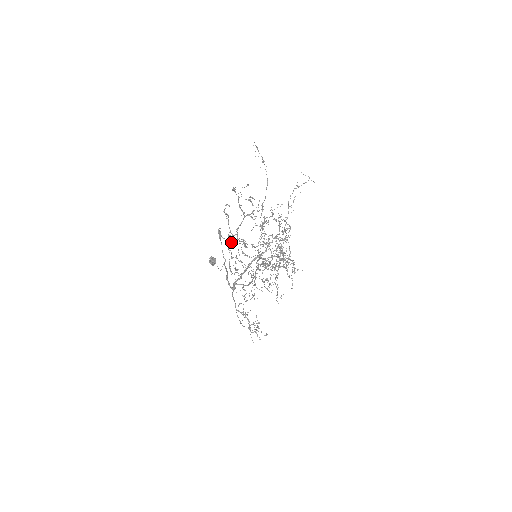
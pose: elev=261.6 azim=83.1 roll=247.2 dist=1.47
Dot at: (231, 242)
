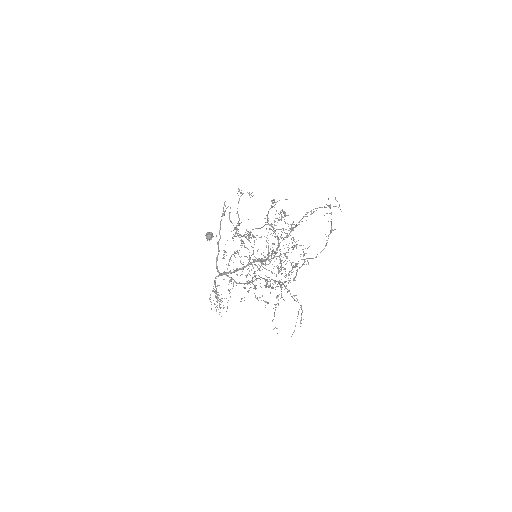
Dot at: (239, 234)
